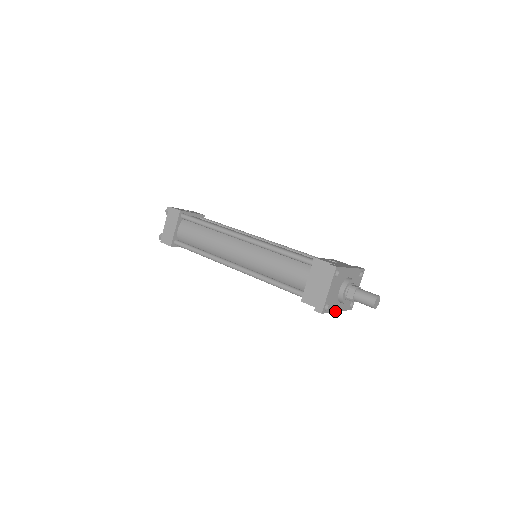
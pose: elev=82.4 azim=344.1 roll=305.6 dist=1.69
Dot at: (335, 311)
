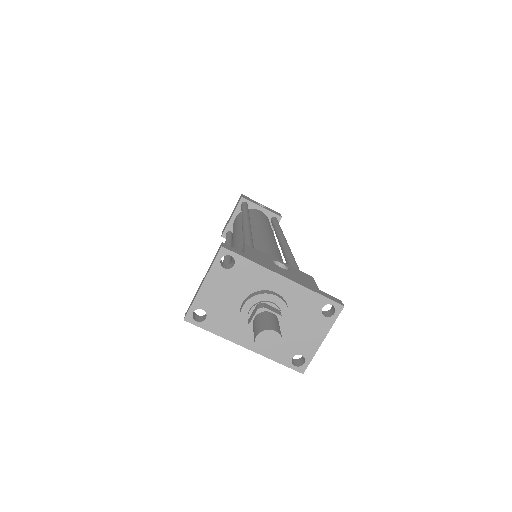
Dot at: (235, 341)
